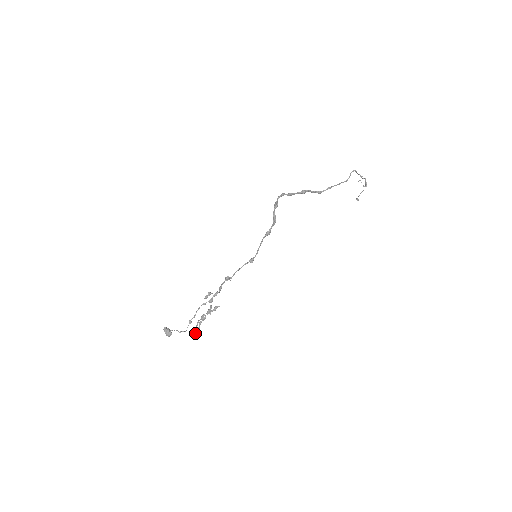
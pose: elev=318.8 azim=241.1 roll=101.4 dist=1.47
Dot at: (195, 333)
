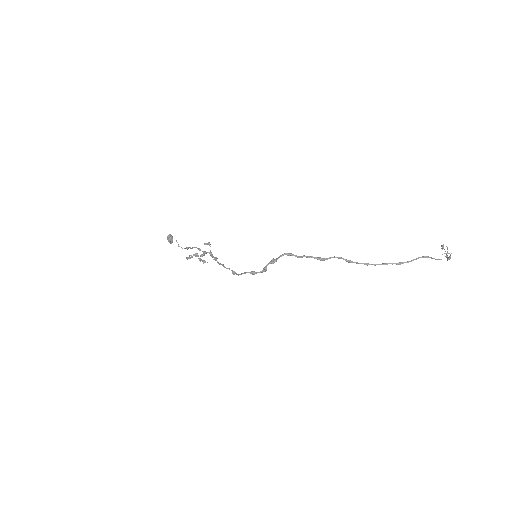
Dot at: (187, 259)
